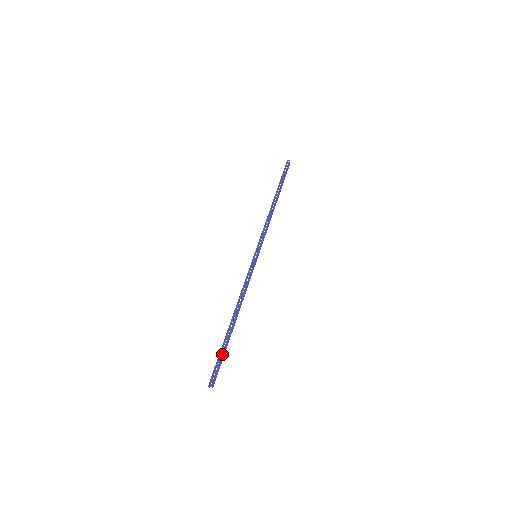
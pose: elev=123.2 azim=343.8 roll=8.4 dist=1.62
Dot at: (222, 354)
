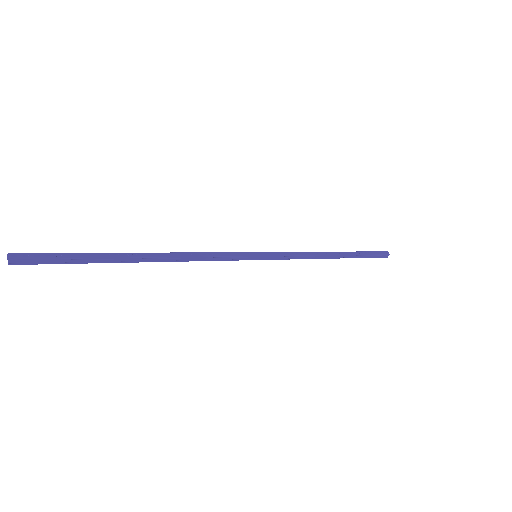
Dot at: (80, 256)
